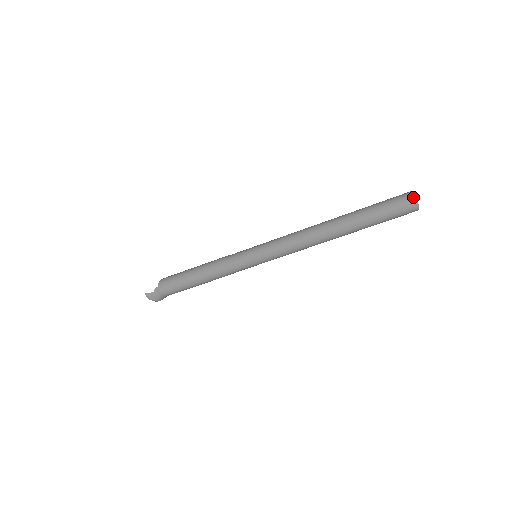
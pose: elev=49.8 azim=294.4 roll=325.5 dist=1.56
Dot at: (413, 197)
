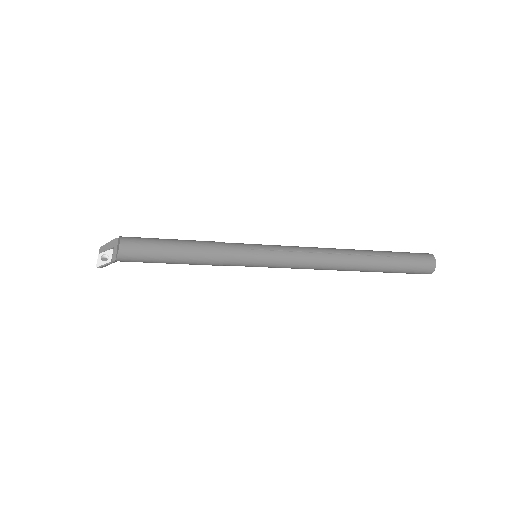
Dot at: (431, 273)
